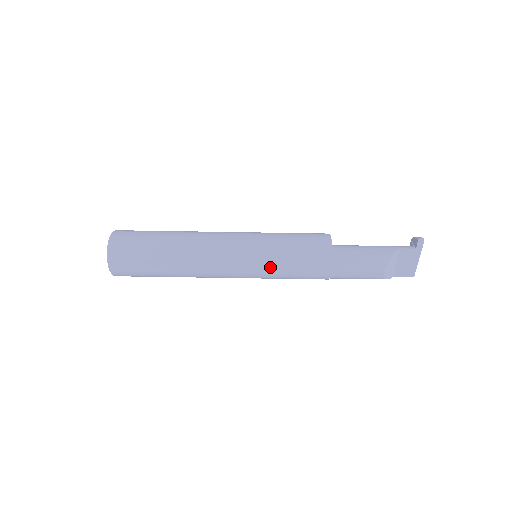
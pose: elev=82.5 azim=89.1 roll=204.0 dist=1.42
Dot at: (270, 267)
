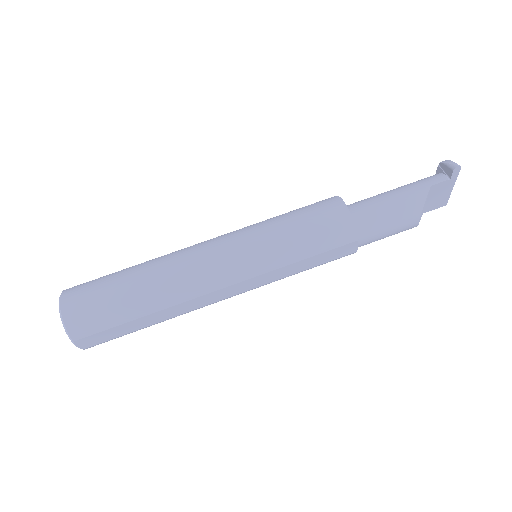
Dot at: (283, 272)
